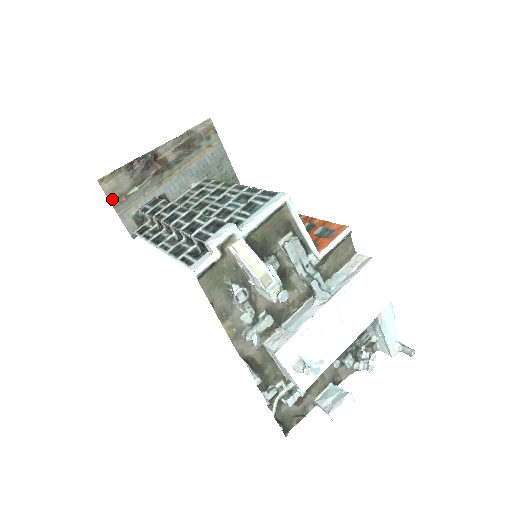
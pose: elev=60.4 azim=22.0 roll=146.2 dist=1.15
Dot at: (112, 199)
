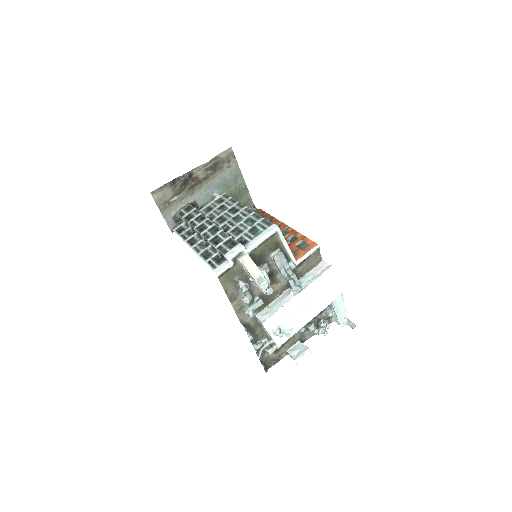
Dot at: (159, 205)
